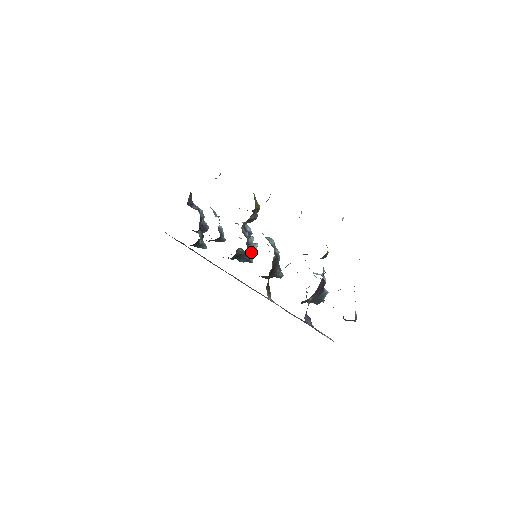
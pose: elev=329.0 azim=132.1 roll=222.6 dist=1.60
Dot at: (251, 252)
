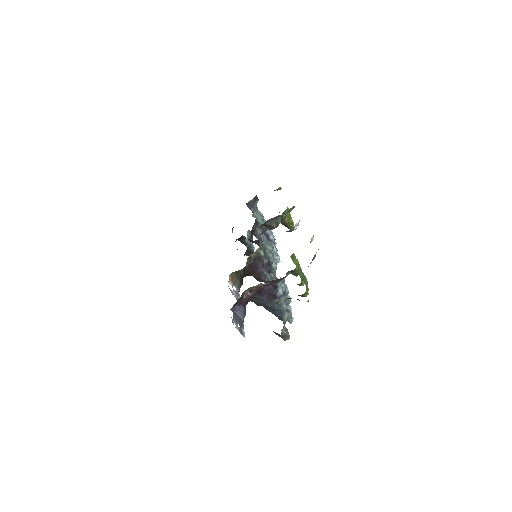
Dot at: occluded
